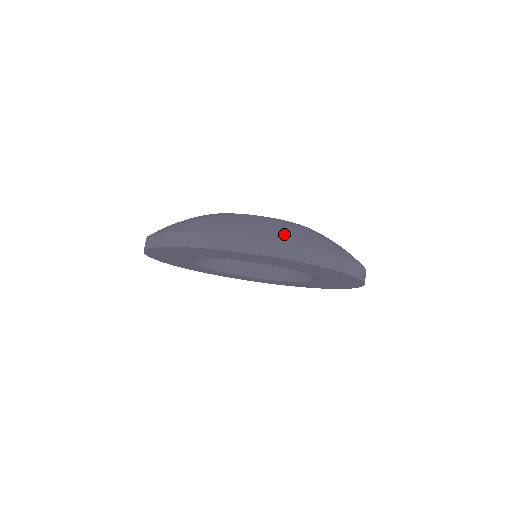
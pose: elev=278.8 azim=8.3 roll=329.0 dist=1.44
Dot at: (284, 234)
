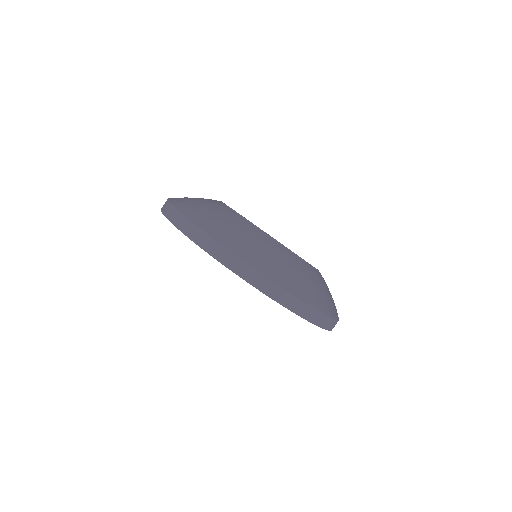
Dot at: (250, 252)
